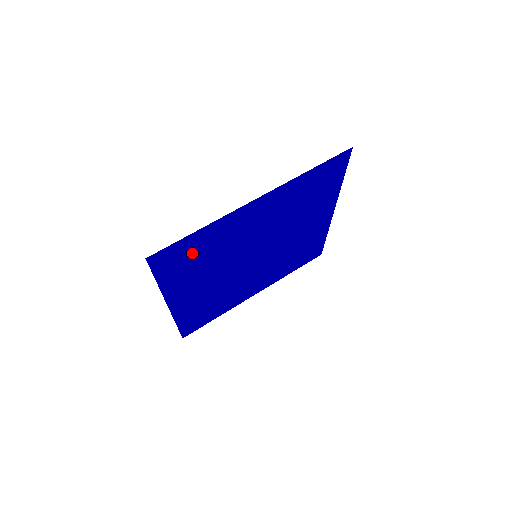
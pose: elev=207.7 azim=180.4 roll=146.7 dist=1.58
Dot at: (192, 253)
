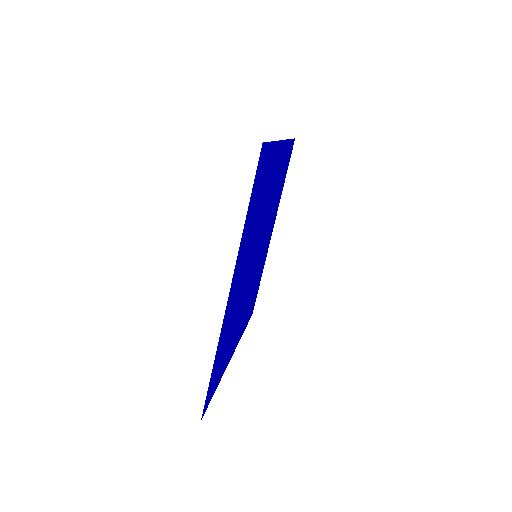
Dot at: (261, 184)
